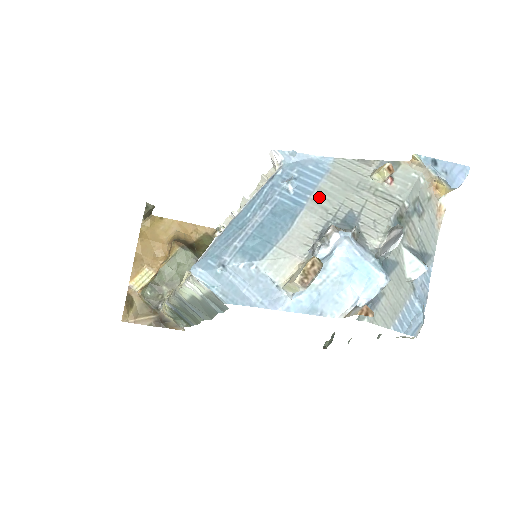
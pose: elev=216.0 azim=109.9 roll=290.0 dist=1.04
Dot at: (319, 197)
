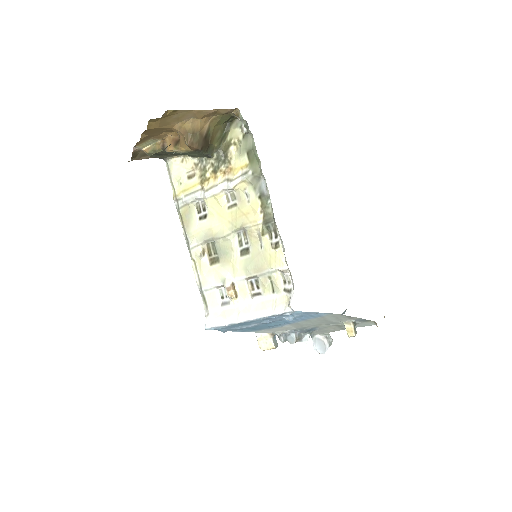
Dot at: (303, 323)
